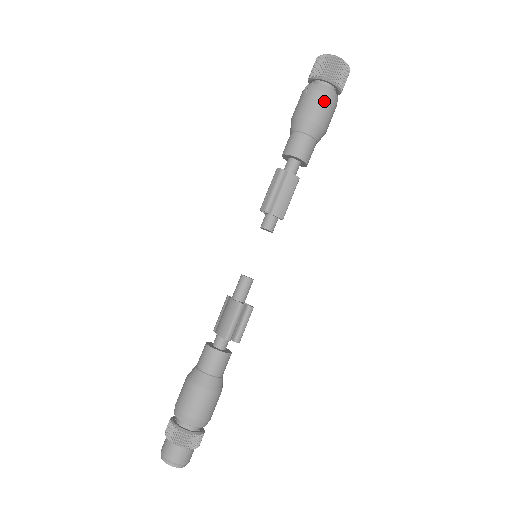
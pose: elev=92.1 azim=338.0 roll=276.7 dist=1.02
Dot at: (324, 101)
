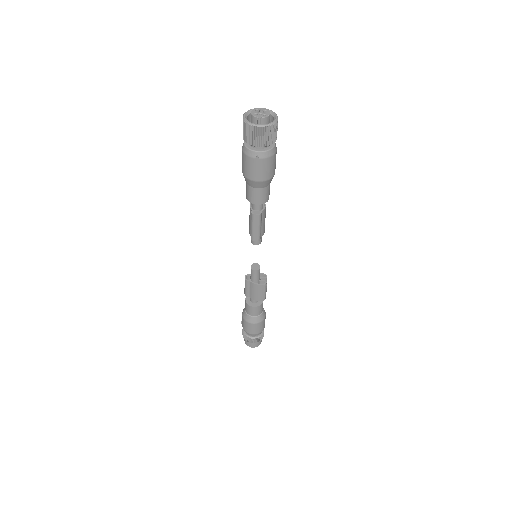
Dot at: (274, 160)
